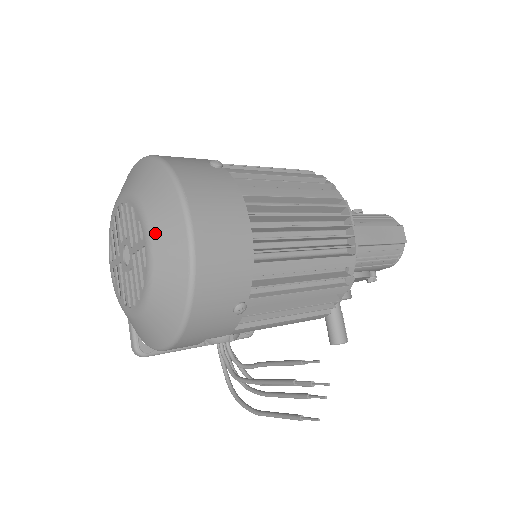
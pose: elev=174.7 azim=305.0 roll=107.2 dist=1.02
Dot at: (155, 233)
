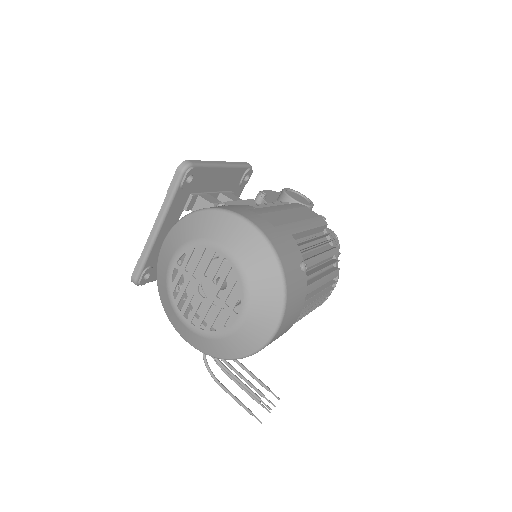
Dot at: (250, 321)
